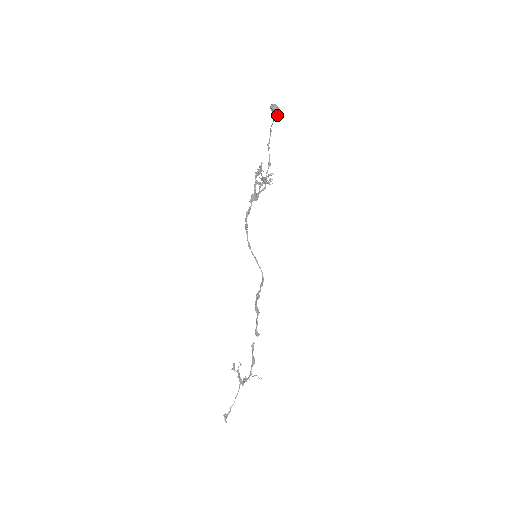
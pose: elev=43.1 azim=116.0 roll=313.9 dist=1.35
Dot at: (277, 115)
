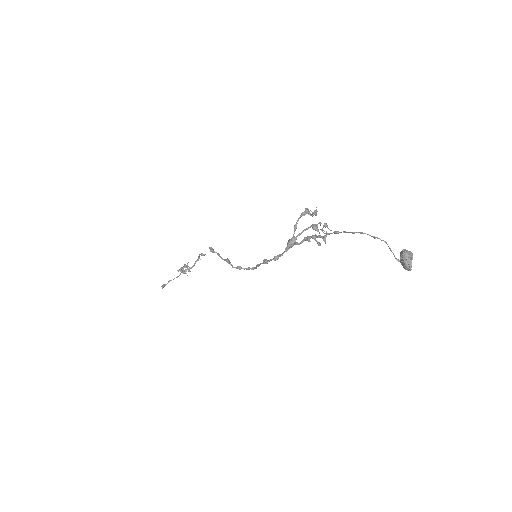
Dot at: occluded
